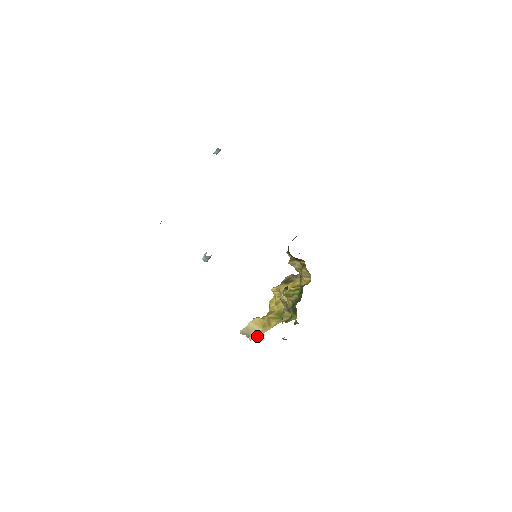
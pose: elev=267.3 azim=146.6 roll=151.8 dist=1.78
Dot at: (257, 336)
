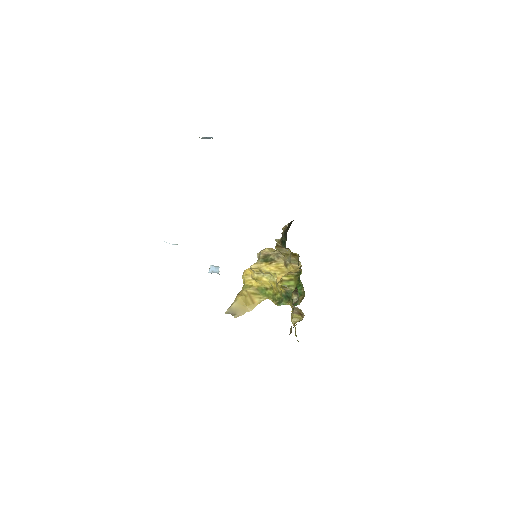
Dot at: (243, 314)
